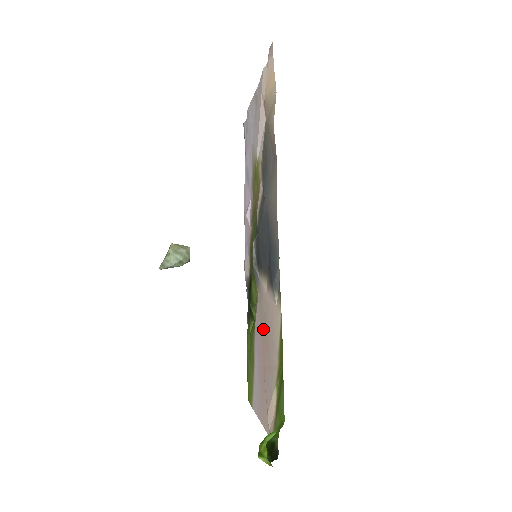
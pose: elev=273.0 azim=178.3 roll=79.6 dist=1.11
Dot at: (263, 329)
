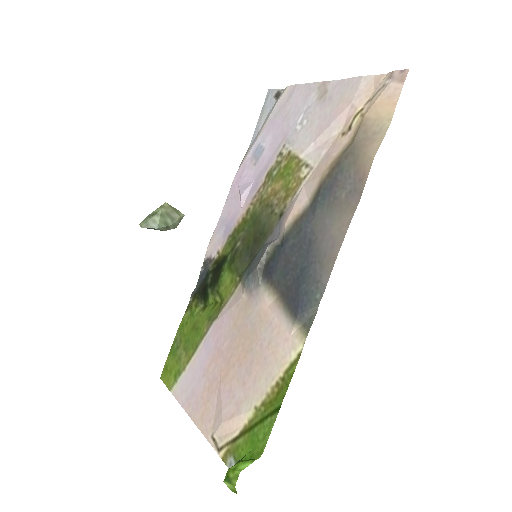
Dot at: (241, 336)
